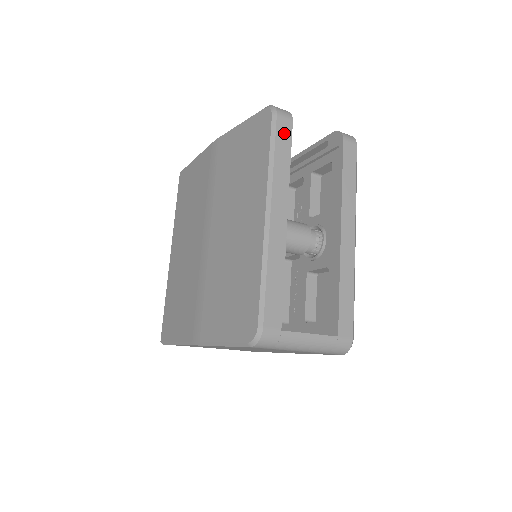
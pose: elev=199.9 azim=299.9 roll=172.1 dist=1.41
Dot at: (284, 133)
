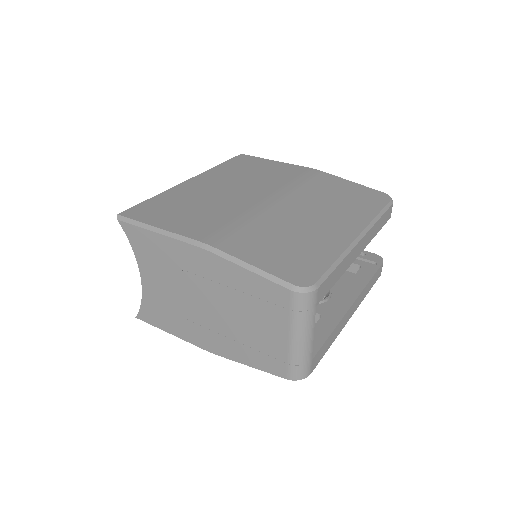
Dot at: (387, 216)
